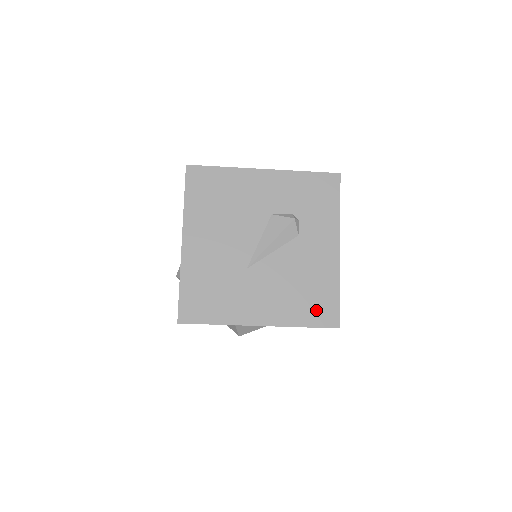
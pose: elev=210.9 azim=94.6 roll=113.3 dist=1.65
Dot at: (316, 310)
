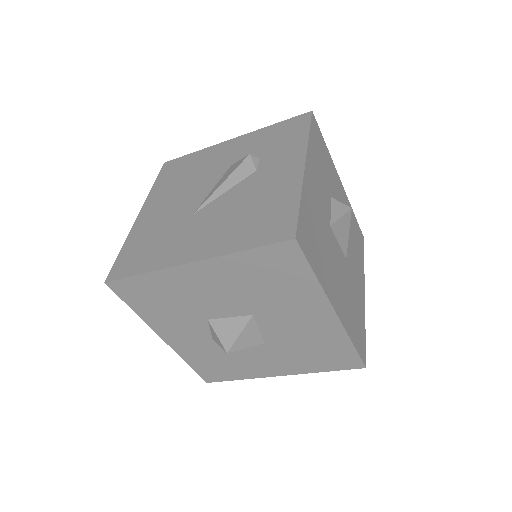
Dot at: (265, 228)
